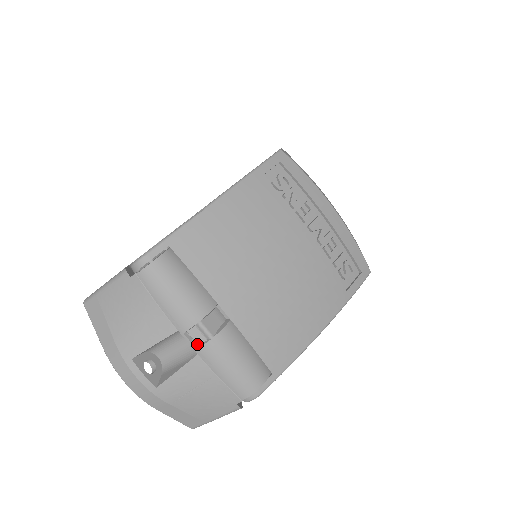
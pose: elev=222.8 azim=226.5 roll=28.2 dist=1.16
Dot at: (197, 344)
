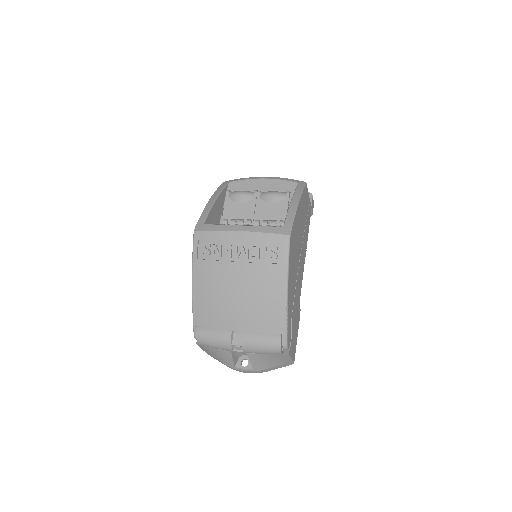
Dot at: (242, 350)
